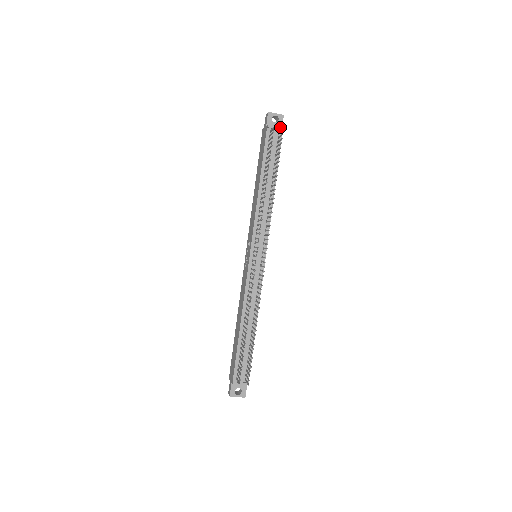
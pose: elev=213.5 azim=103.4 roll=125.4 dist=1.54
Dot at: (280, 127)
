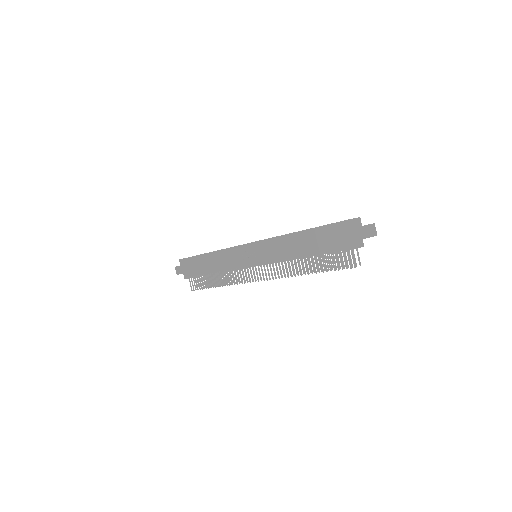
Dot at: occluded
